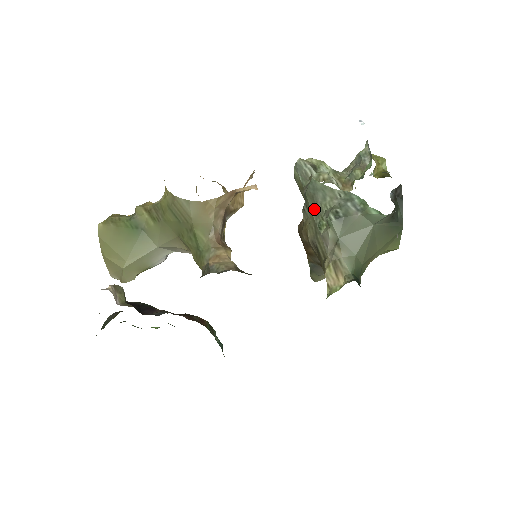
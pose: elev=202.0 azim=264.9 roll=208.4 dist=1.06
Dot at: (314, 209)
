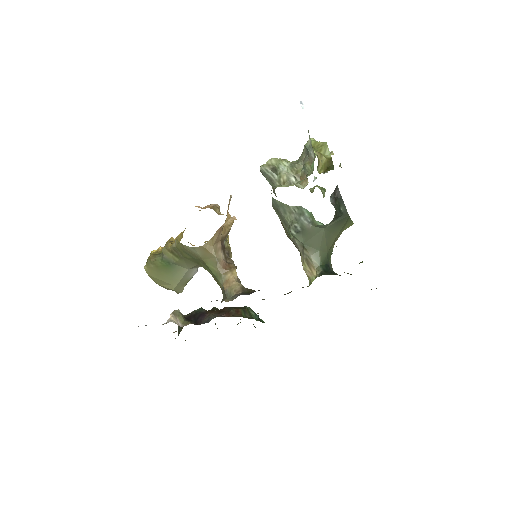
Dot at: (281, 220)
